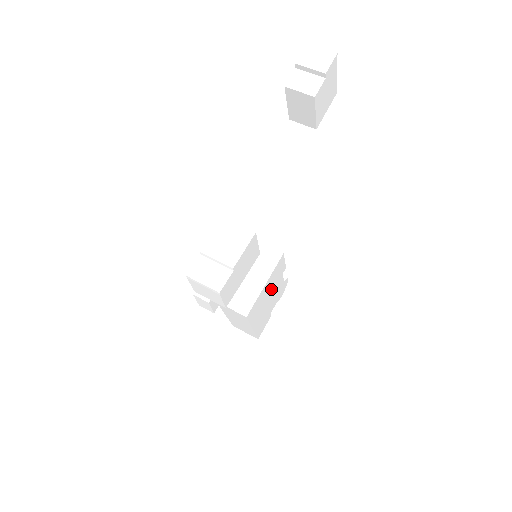
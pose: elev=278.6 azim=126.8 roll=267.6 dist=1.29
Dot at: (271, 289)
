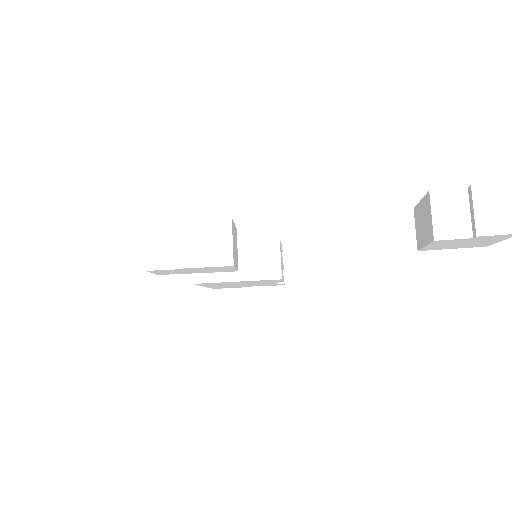
Dot at: (249, 283)
